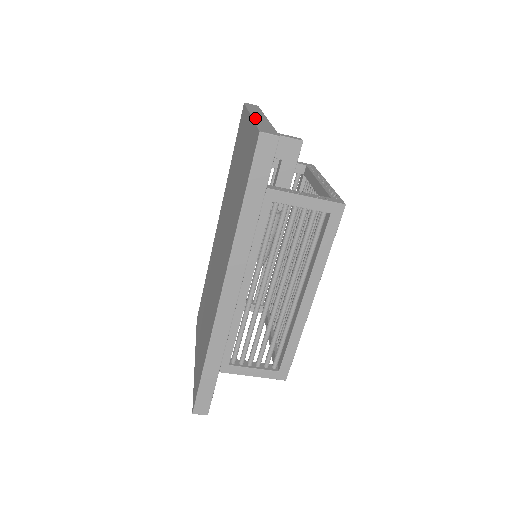
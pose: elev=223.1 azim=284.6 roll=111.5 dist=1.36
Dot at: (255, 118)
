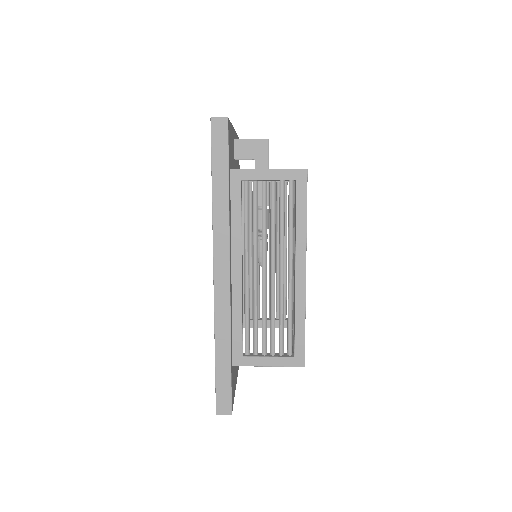
Dot at: occluded
